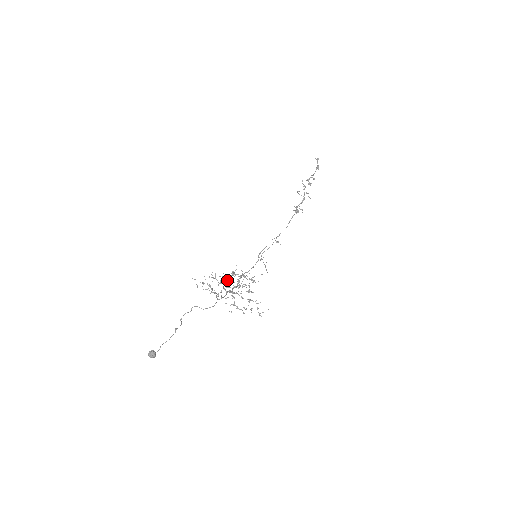
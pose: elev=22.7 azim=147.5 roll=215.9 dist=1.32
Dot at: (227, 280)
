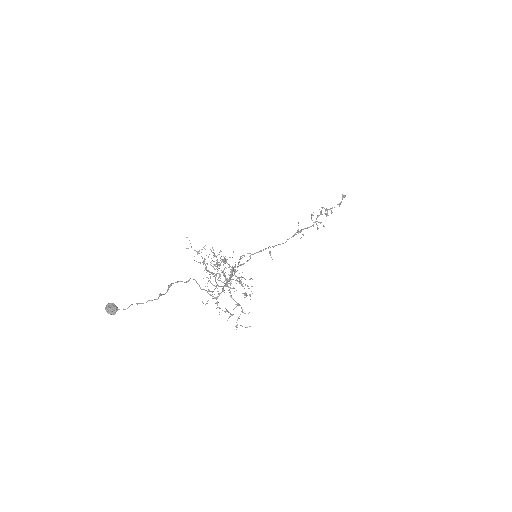
Dot at: occluded
